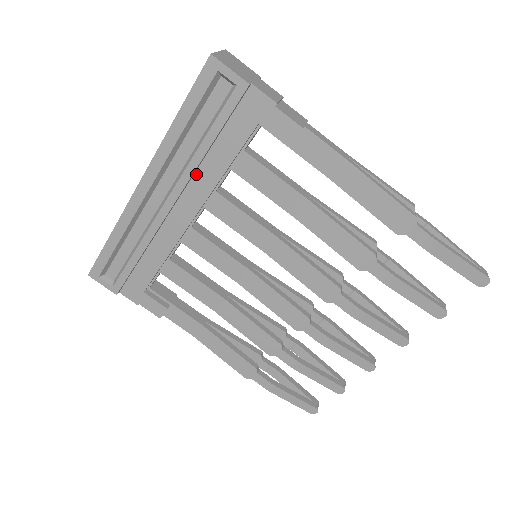
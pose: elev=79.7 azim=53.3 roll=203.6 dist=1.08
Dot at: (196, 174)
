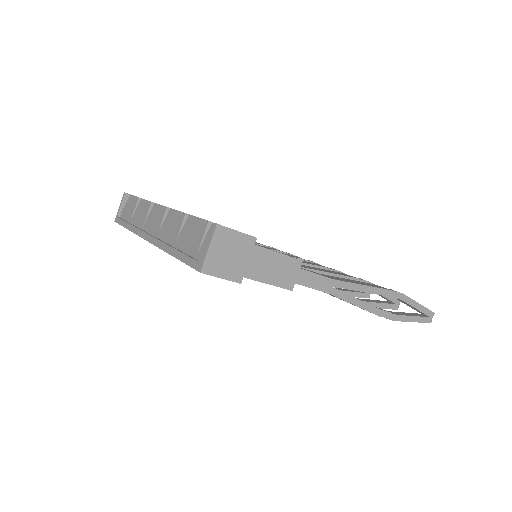
Dot at: occluded
